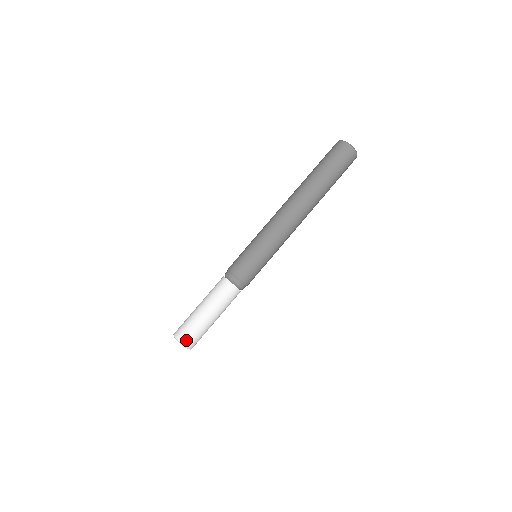
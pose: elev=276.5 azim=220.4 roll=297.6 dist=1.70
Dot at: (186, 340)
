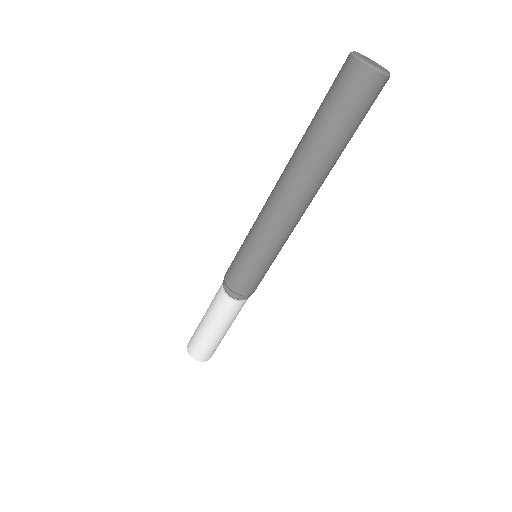
Dot at: (192, 351)
